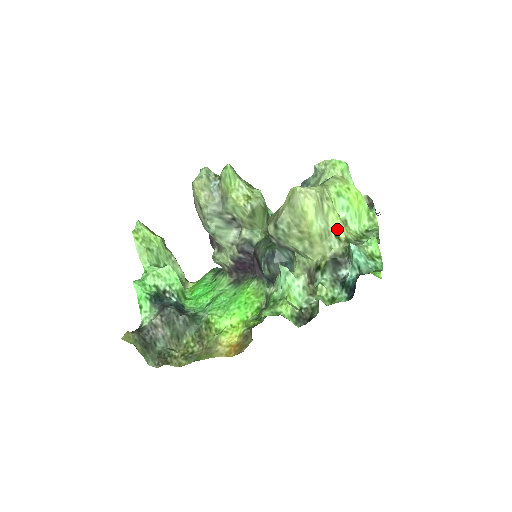
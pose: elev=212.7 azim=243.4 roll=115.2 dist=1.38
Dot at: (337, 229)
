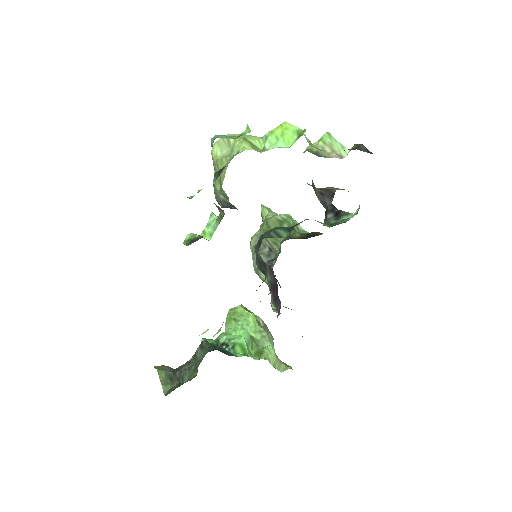
Dot at: (239, 150)
